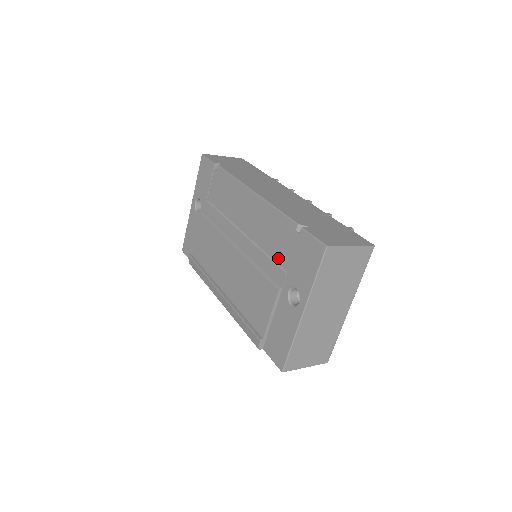
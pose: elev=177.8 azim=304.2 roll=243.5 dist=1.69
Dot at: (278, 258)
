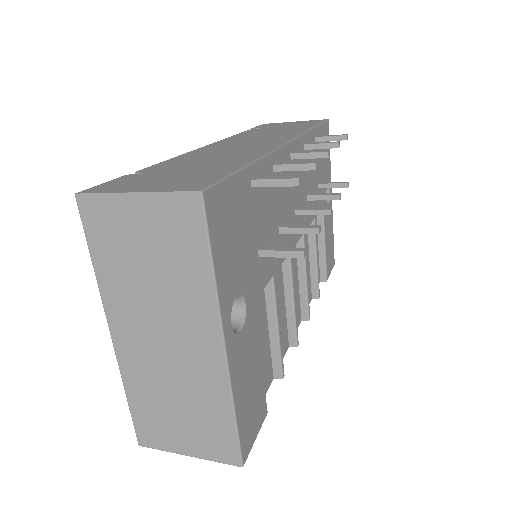
Dot at: occluded
